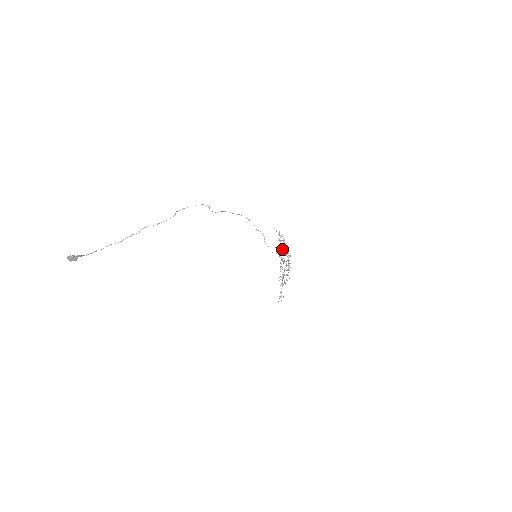
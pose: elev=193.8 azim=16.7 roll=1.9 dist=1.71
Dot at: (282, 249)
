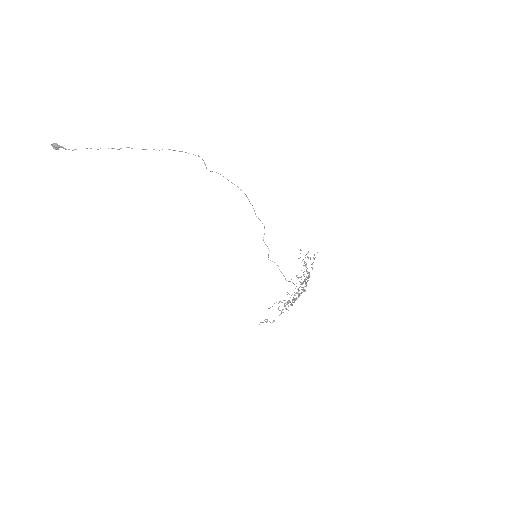
Dot at: occluded
